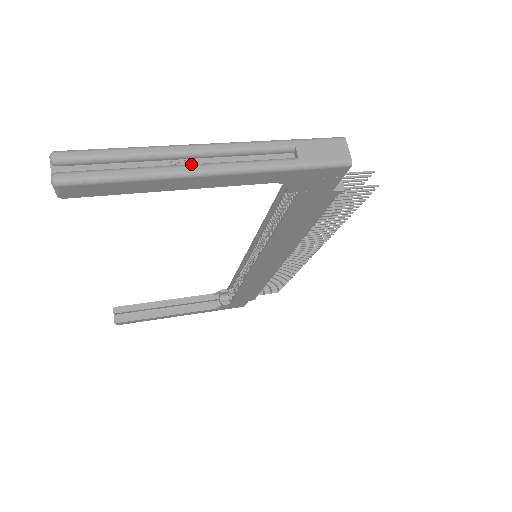
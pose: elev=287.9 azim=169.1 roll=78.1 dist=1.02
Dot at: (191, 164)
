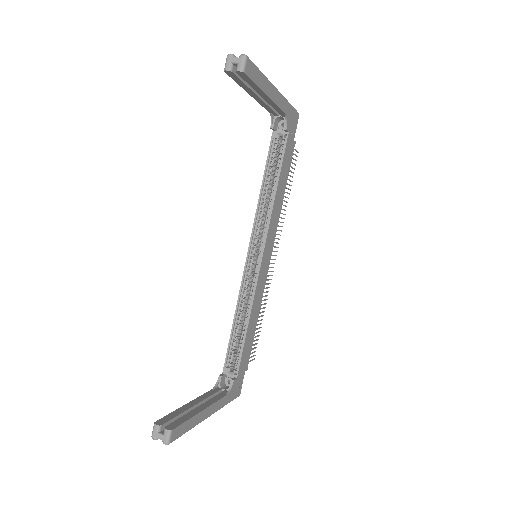
Dot at: occluded
